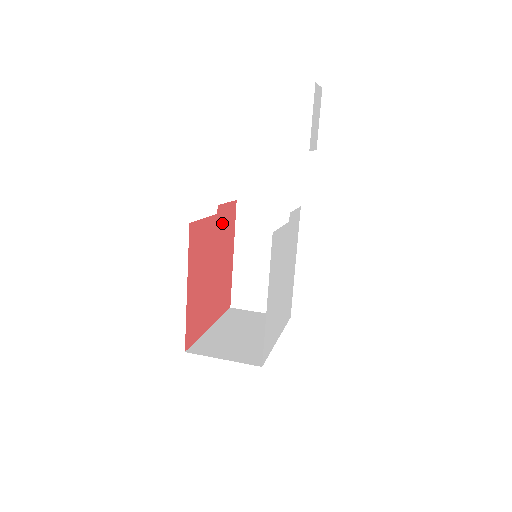
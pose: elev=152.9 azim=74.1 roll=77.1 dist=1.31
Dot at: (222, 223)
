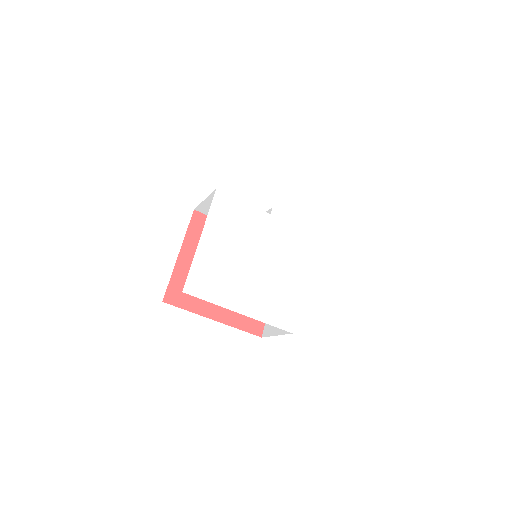
Dot at: occluded
